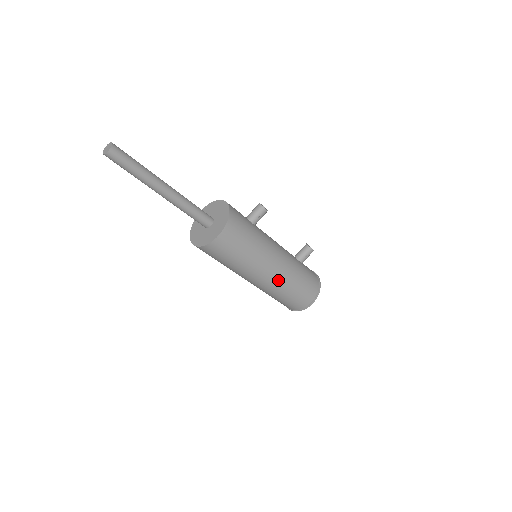
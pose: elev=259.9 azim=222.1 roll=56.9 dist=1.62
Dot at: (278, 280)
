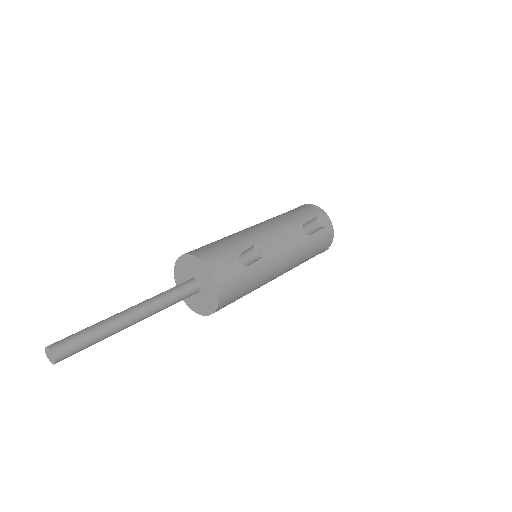
Dot at: occluded
